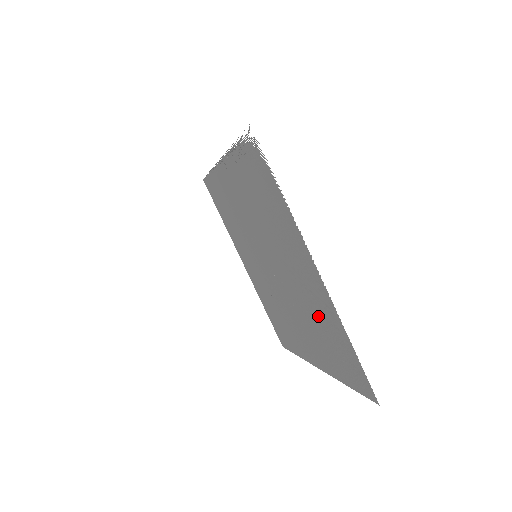
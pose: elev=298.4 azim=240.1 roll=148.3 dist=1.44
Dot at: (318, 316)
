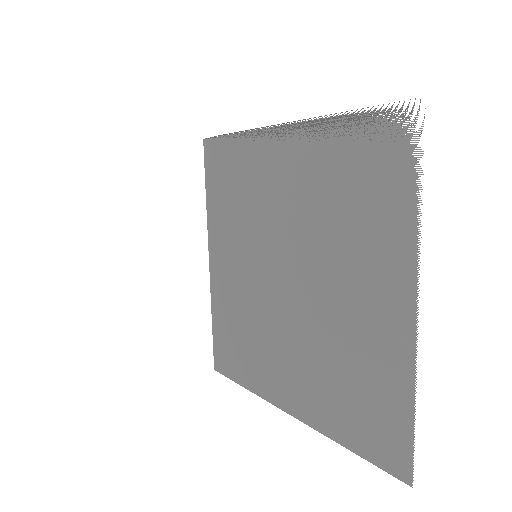
Dot at: (356, 358)
